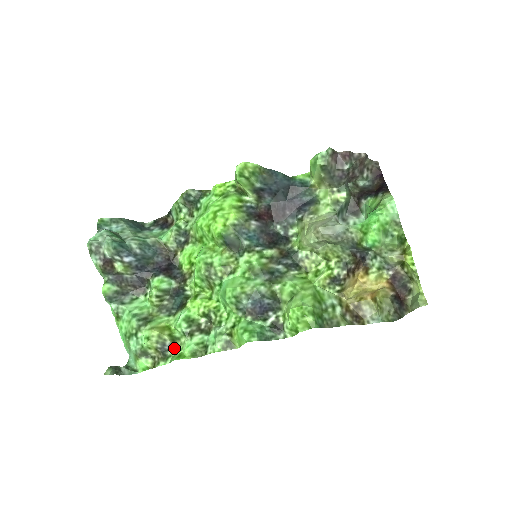
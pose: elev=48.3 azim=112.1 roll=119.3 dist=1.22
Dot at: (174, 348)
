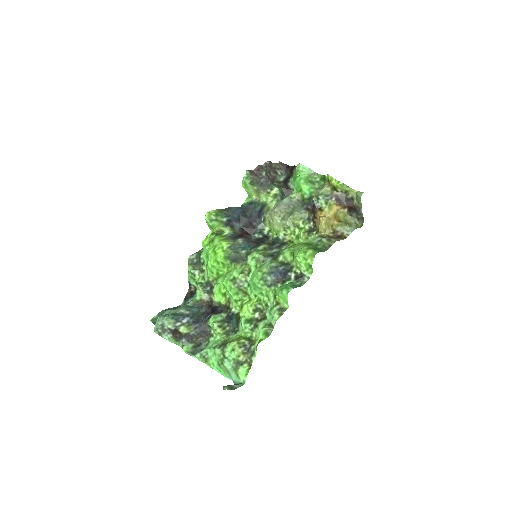
Dot at: (253, 343)
